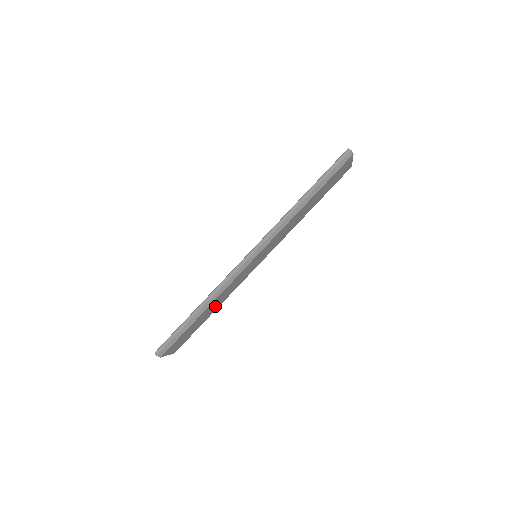
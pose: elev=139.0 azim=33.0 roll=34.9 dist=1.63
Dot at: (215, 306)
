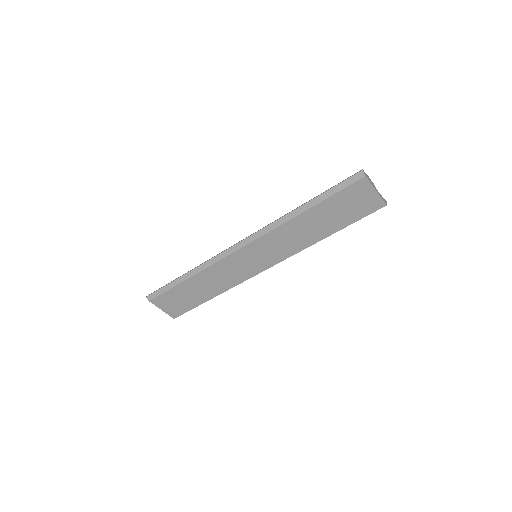
Dot at: (210, 288)
